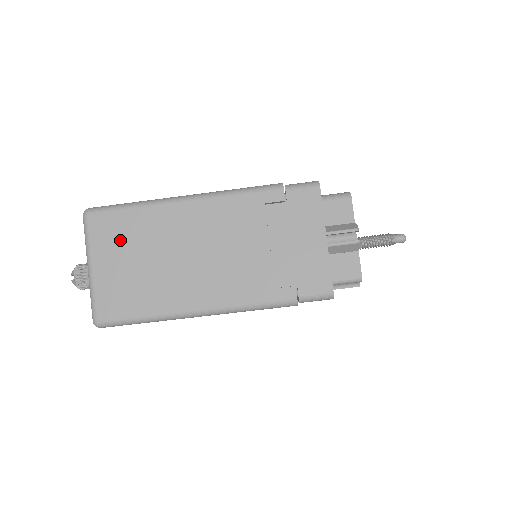
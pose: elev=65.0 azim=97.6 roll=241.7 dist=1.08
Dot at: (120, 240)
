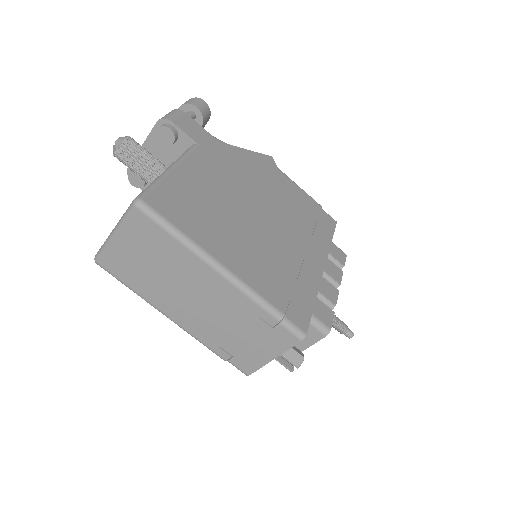
Dot at: (147, 243)
